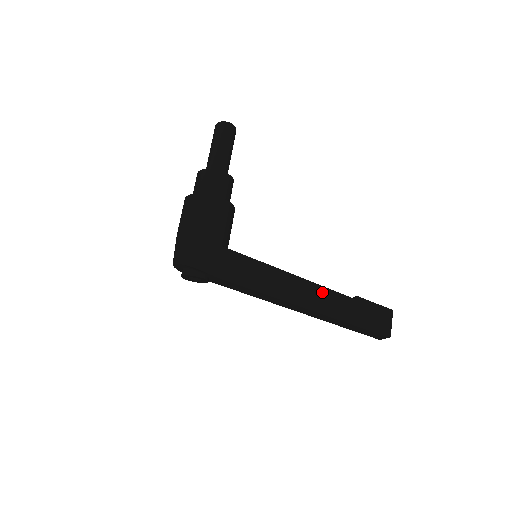
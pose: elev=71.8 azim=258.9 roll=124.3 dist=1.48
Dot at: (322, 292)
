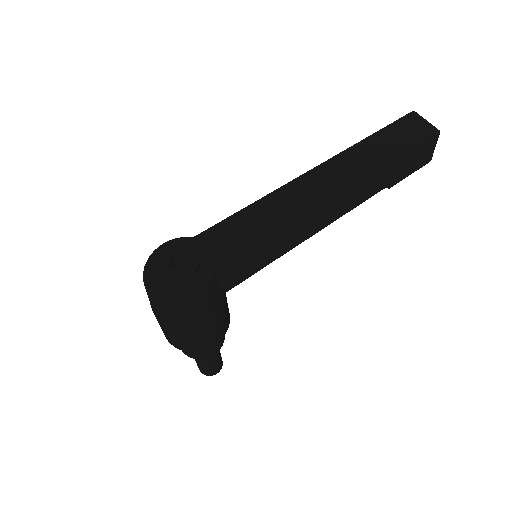
Dot at: occluded
